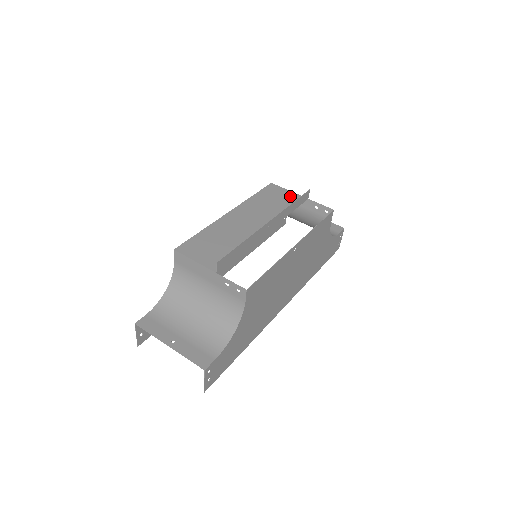
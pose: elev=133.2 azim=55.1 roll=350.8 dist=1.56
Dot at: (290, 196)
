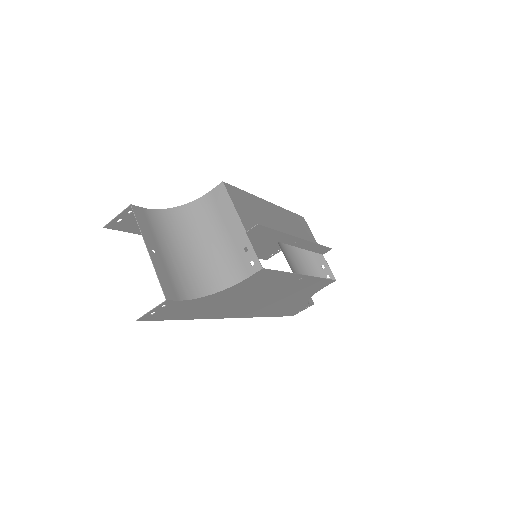
Dot at: (313, 239)
